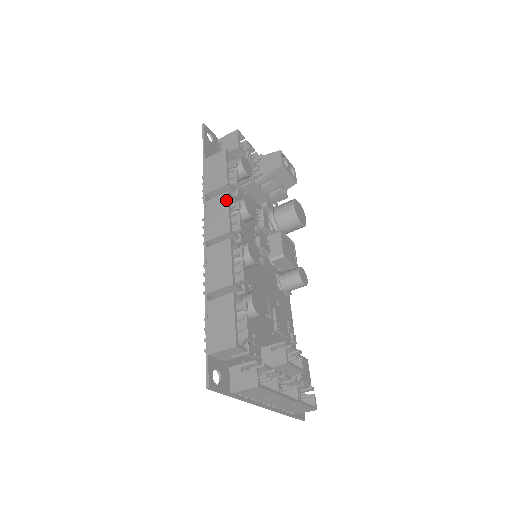
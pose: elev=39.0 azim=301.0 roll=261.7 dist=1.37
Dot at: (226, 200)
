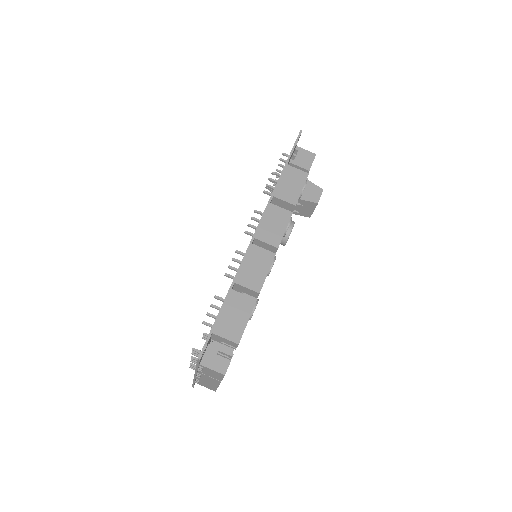
Dot at: (288, 219)
